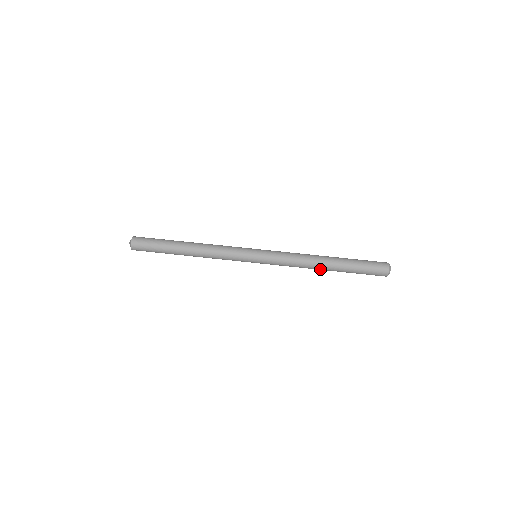
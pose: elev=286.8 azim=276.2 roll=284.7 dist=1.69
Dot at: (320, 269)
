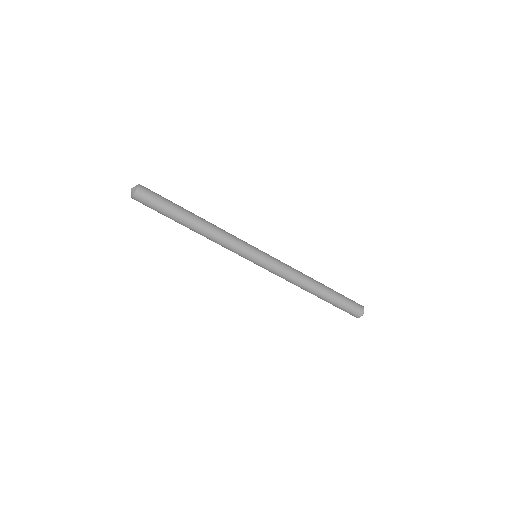
Dot at: (307, 291)
